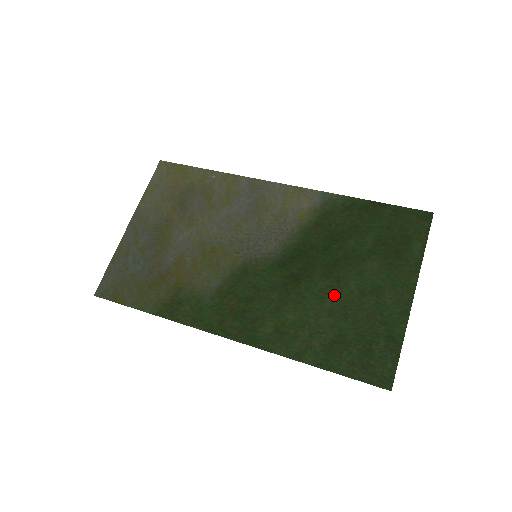
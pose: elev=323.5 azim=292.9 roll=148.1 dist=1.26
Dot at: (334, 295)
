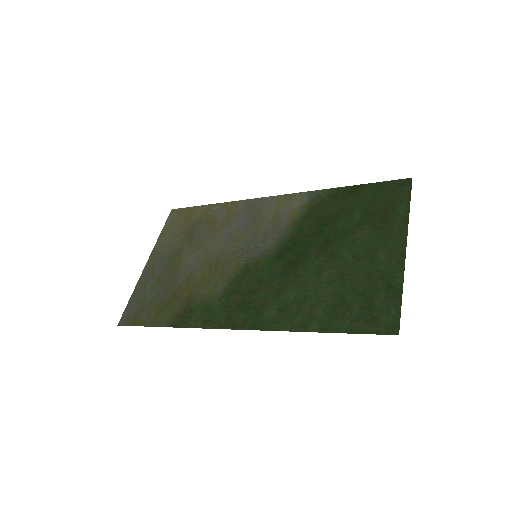
Dot at: (330, 267)
